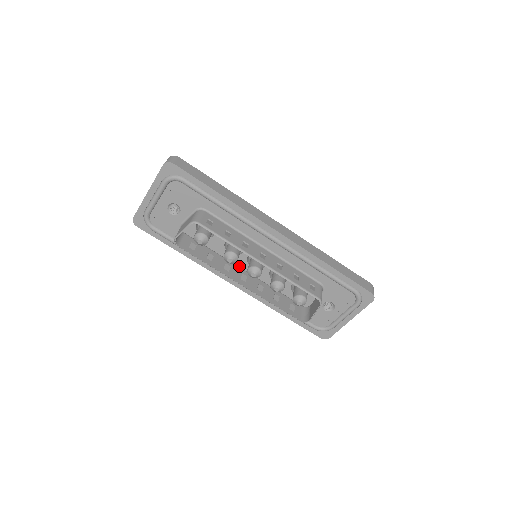
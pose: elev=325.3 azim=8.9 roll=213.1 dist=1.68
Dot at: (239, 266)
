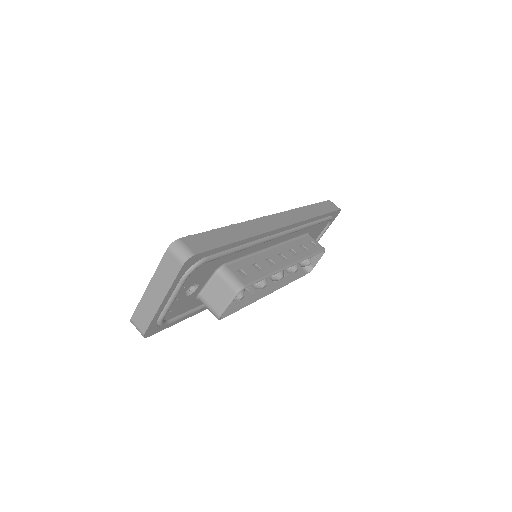
Dot at: occluded
